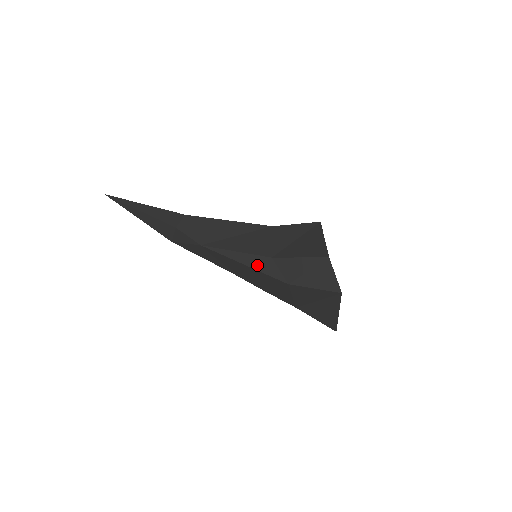
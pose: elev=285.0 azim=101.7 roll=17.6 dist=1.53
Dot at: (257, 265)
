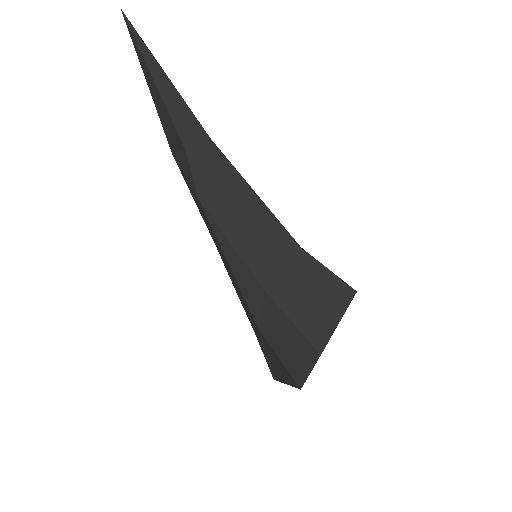
Dot at: (243, 281)
